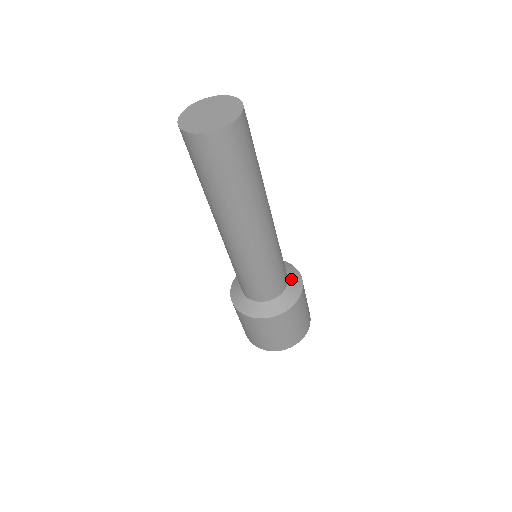
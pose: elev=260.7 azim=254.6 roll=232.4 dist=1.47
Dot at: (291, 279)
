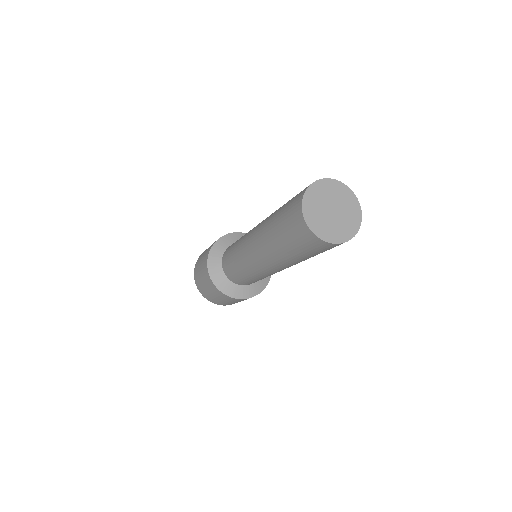
Dot at: occluded
